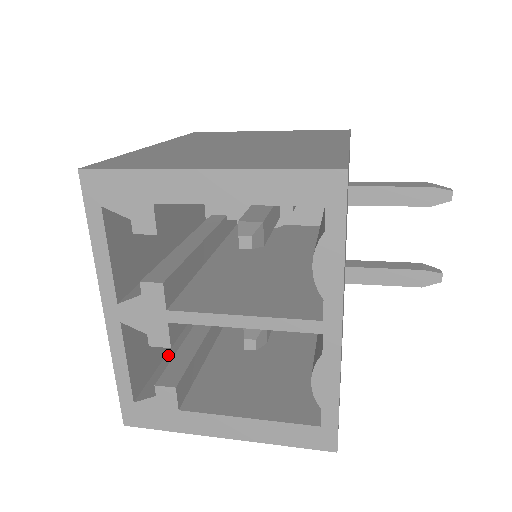
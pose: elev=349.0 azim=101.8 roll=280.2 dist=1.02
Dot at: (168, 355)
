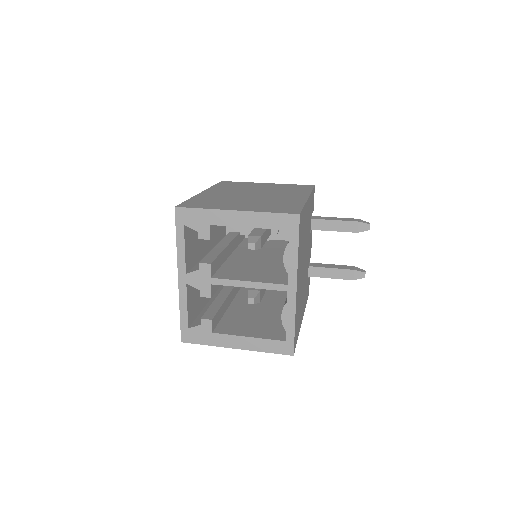
Dot at: (204, 309)
